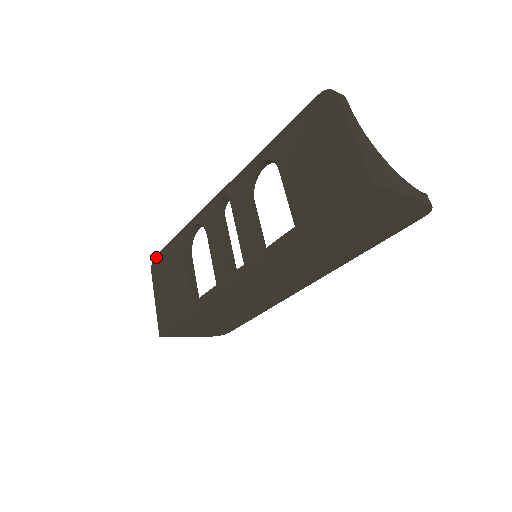
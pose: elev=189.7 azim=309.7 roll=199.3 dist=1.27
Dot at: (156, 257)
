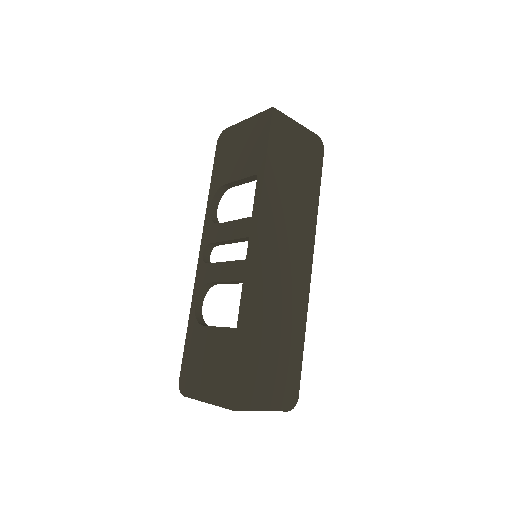
Dot at: (180, 378)
